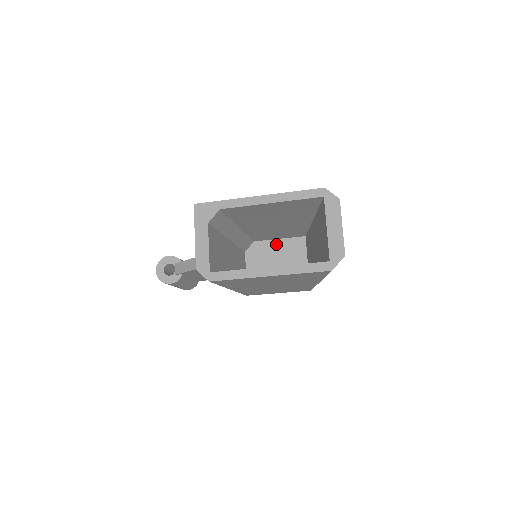
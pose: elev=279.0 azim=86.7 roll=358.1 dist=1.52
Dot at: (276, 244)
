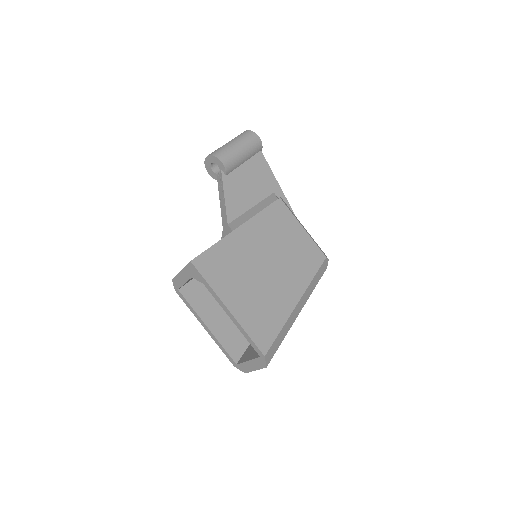
Dot at: occluded
